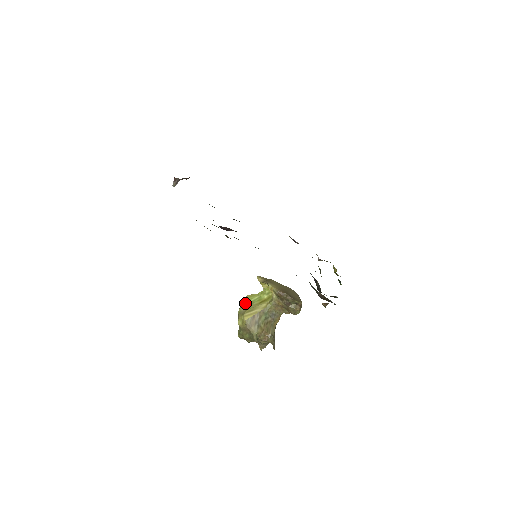
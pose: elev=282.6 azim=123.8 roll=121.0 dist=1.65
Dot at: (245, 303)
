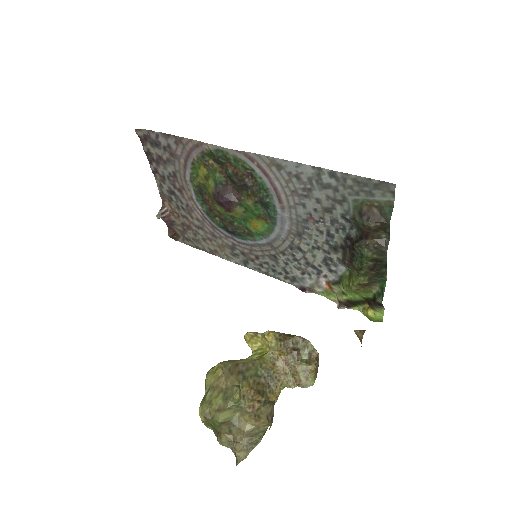
Dot at: occluded
